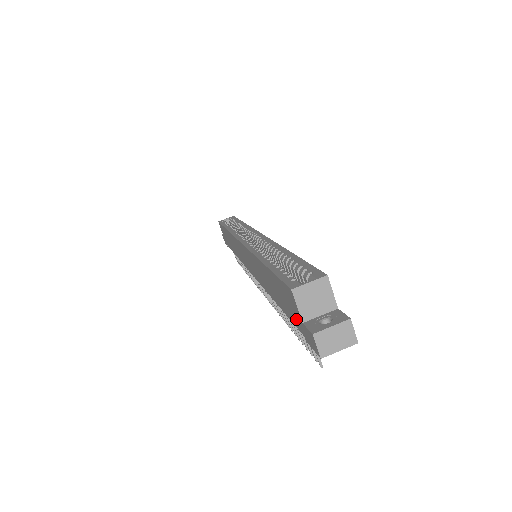
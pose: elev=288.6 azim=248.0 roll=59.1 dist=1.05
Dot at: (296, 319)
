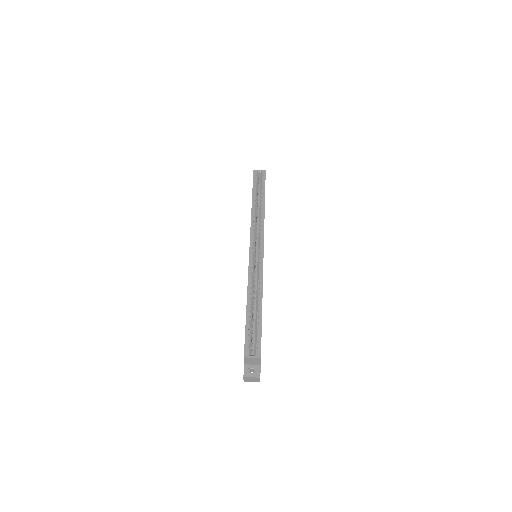
Dot at: occluded
